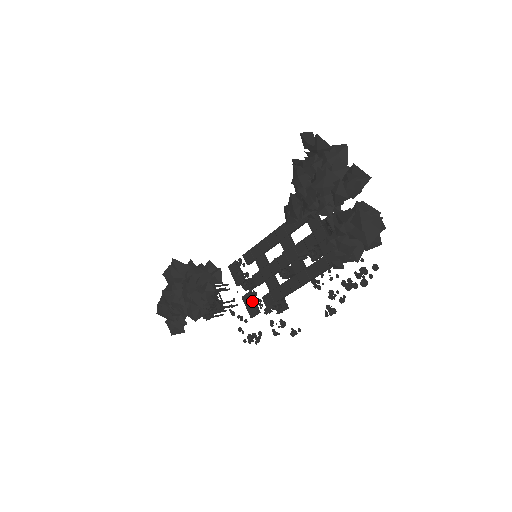
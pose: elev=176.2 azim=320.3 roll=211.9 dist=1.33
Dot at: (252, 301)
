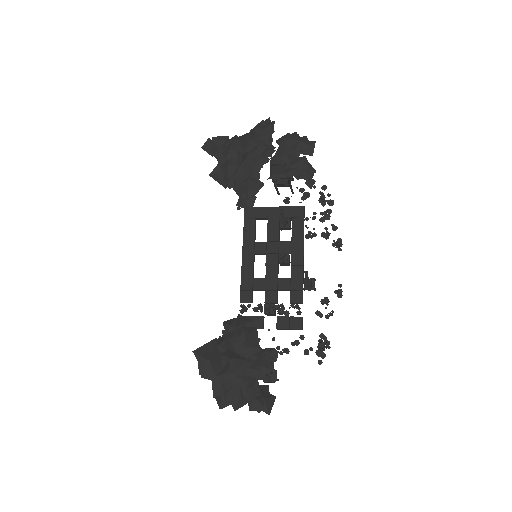
Dot at: (287, 317)
